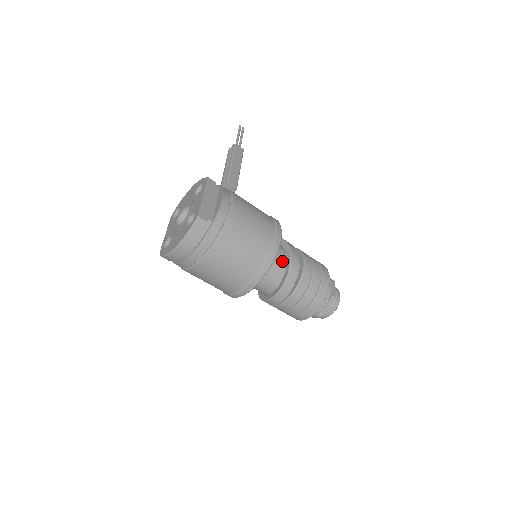
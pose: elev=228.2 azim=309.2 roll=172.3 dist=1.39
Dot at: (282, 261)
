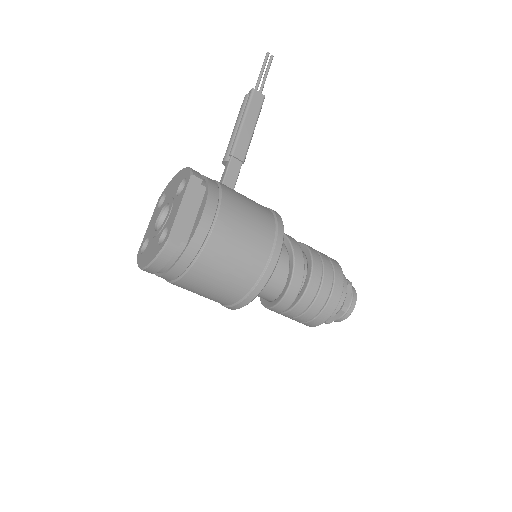
Dot at: (282, 273)
